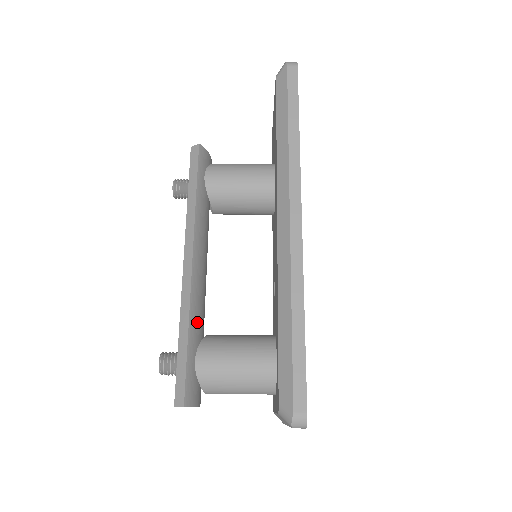
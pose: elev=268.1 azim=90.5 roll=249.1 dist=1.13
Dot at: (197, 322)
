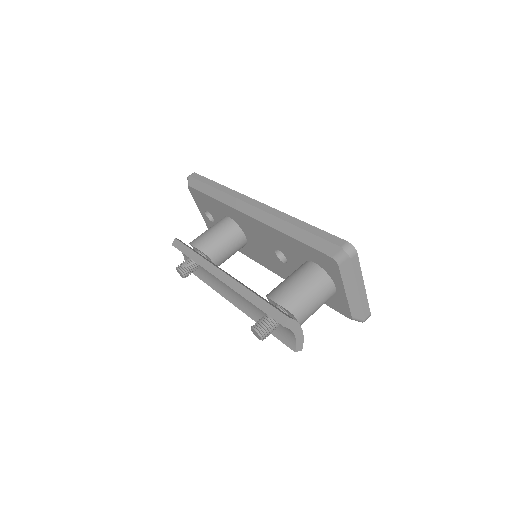
Dot at: occluded
